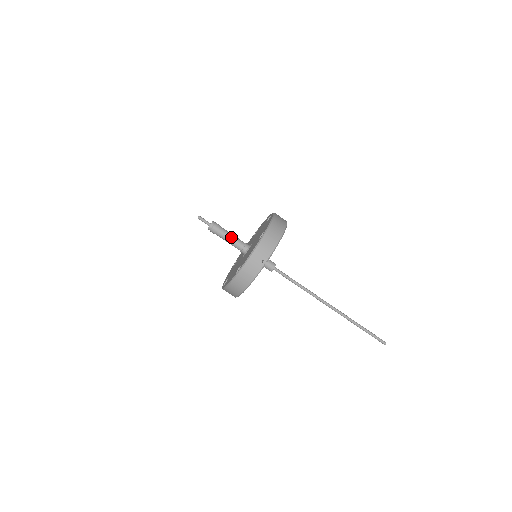
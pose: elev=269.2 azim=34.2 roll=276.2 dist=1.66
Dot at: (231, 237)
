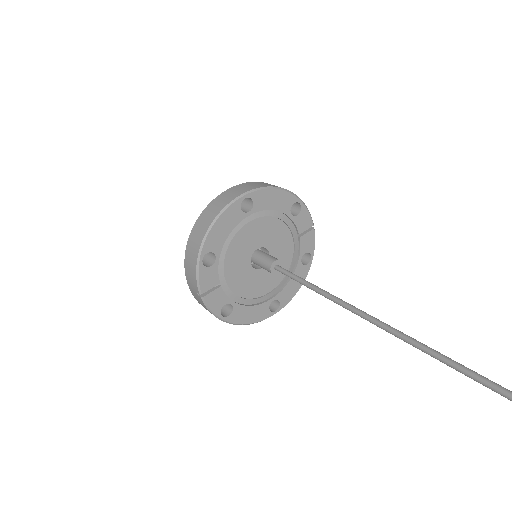
Dot at: occluded
